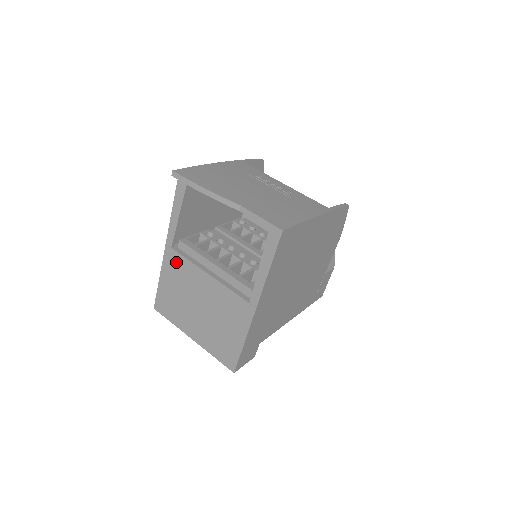
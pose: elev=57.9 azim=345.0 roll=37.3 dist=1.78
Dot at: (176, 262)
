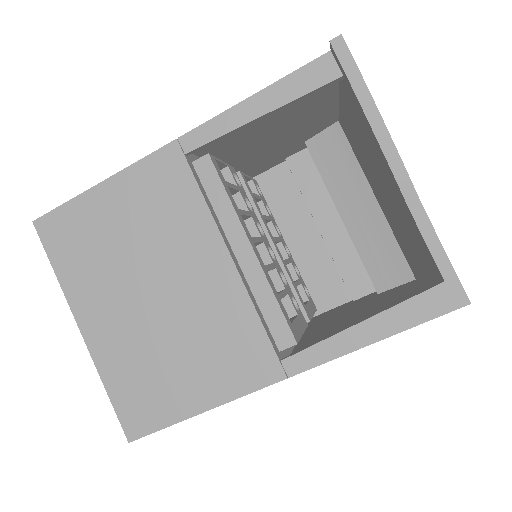
Dot at: (172, 185)
